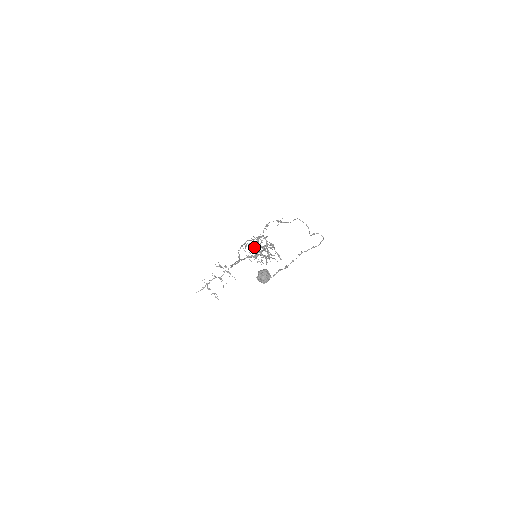
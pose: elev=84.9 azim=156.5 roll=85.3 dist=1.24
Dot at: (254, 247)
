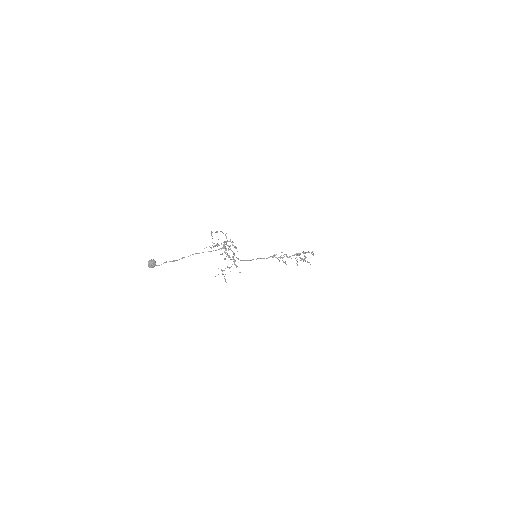
Dot at: (211, 247)
